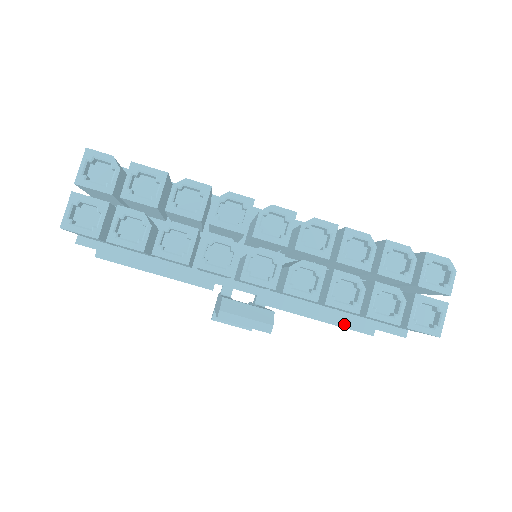
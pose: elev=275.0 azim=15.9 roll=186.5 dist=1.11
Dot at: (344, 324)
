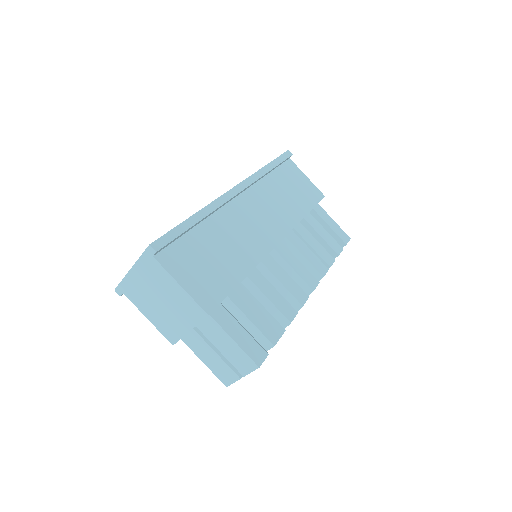
Dot at: occluded
